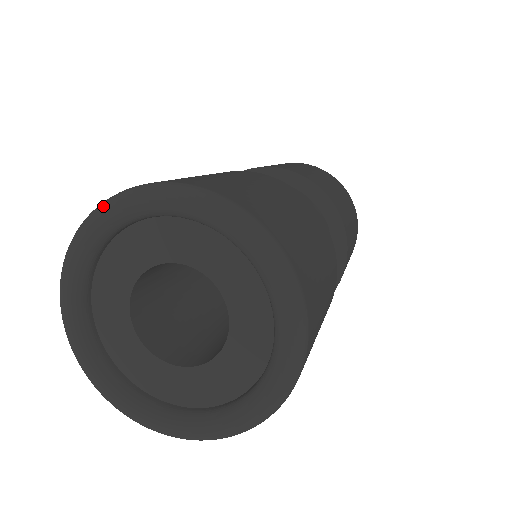
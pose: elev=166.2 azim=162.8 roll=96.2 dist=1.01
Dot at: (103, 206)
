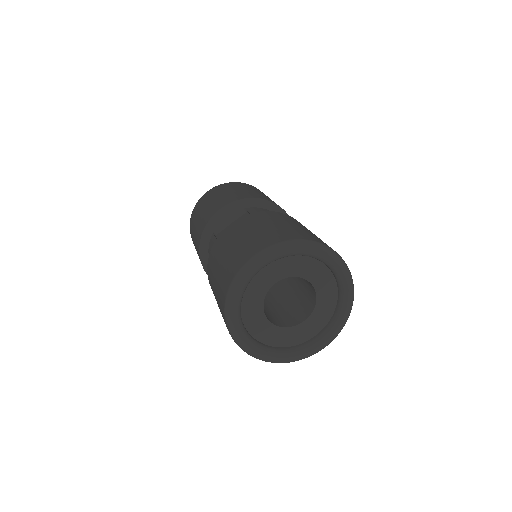
Dot at: (316, 246)
